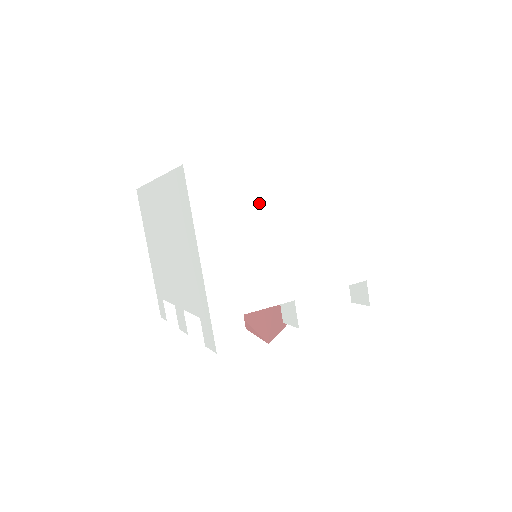
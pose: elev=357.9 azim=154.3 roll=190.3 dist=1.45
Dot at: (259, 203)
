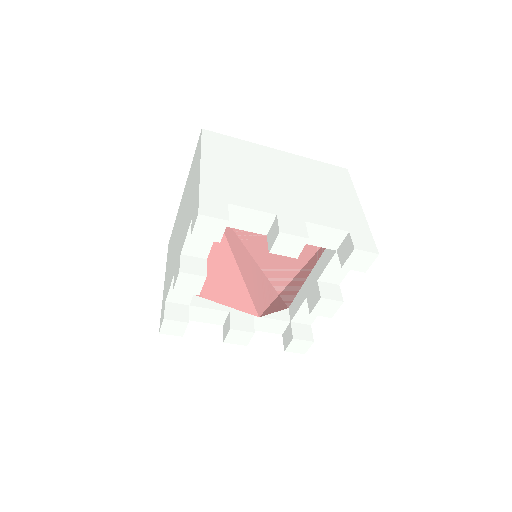
Dot at: (253, 160)
